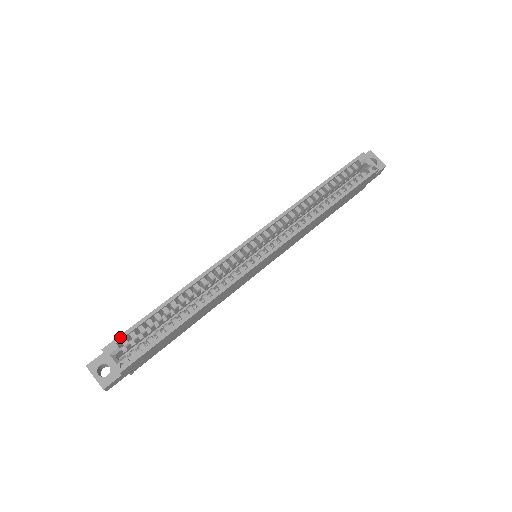
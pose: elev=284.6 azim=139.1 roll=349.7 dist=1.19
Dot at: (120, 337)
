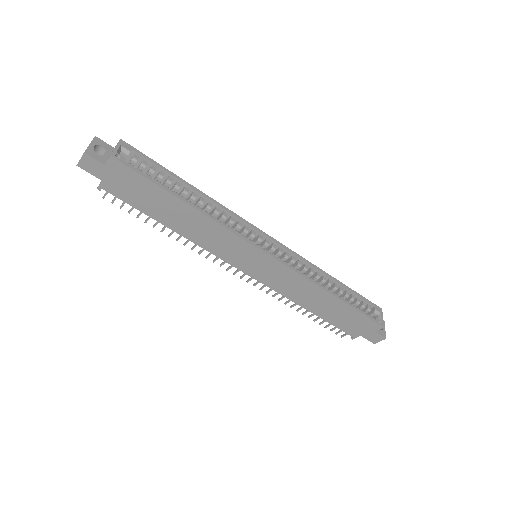
Dot at: (138, 151)
